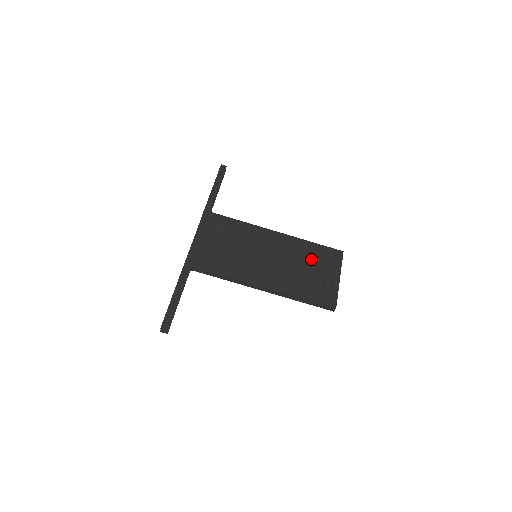
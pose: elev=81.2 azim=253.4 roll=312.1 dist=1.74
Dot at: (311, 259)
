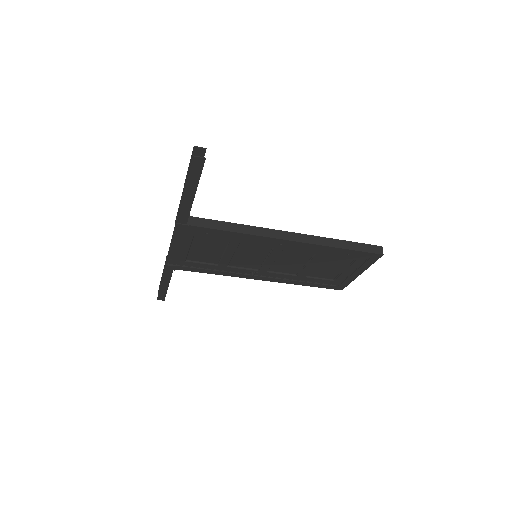
Dot at: (331, 259)
